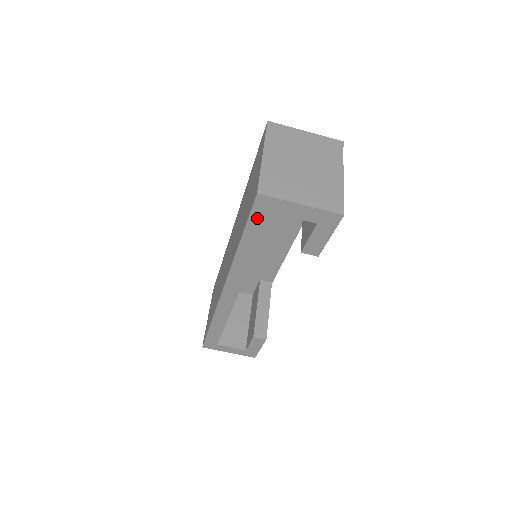
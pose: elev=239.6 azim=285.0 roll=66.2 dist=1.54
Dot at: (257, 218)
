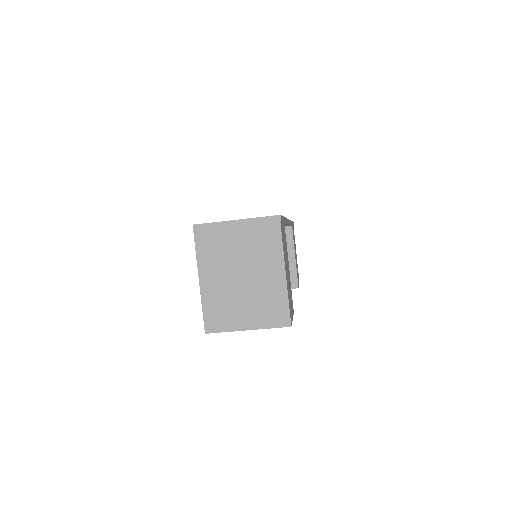
Dot at: occluded
